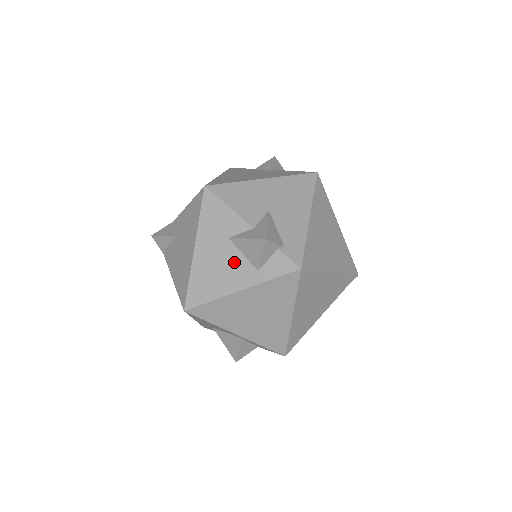
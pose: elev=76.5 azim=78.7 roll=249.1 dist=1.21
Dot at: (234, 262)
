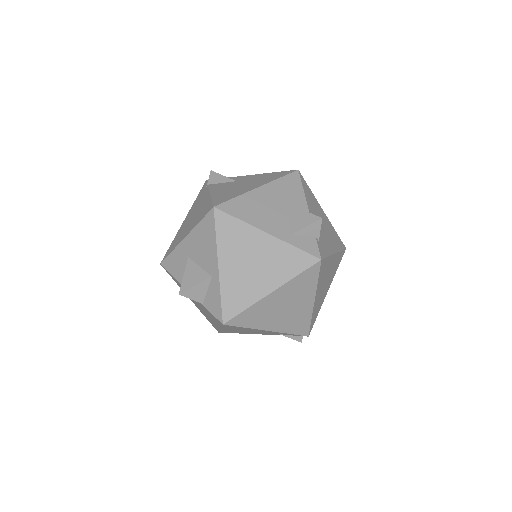
Dot at: (279, 216)
